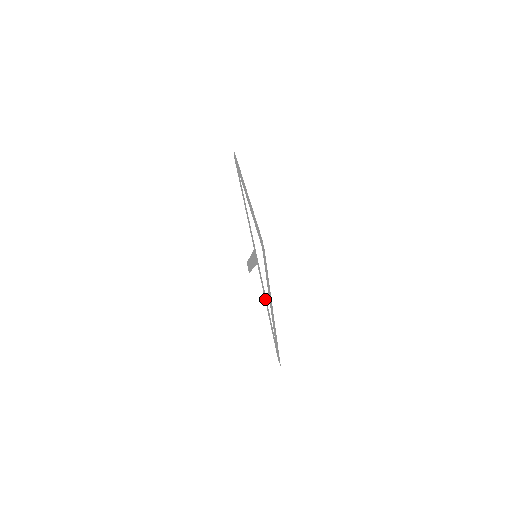
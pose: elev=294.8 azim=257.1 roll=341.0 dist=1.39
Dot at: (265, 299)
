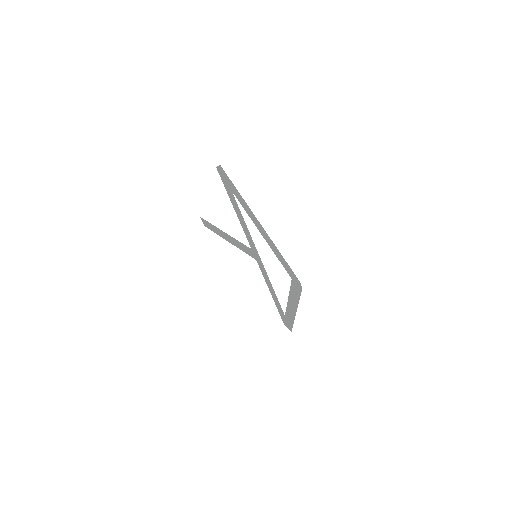
Dot at: (269, 287)
